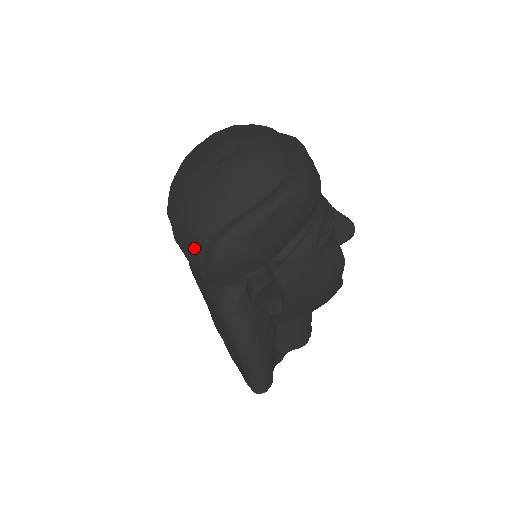
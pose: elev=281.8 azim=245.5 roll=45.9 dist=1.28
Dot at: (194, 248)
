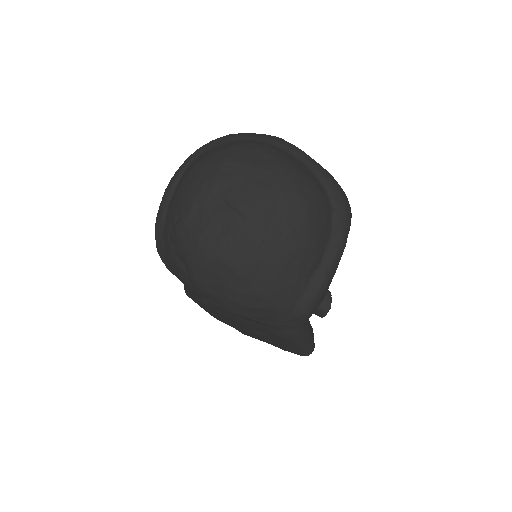
Dot at: (272, 316)
